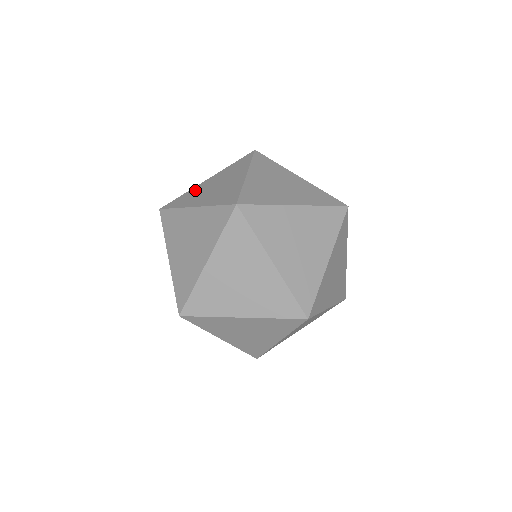
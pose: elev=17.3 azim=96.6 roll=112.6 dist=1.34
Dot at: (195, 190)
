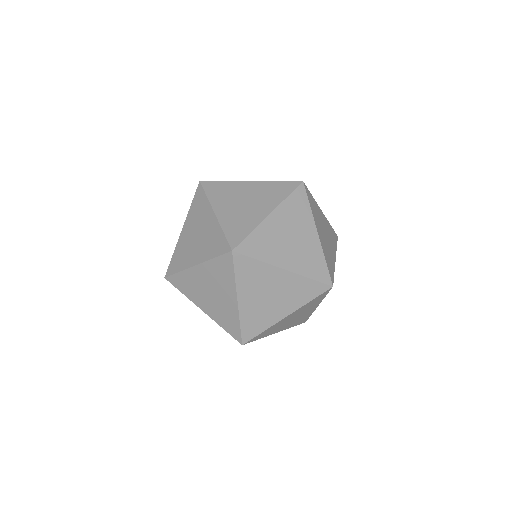
Dot at: occluded
